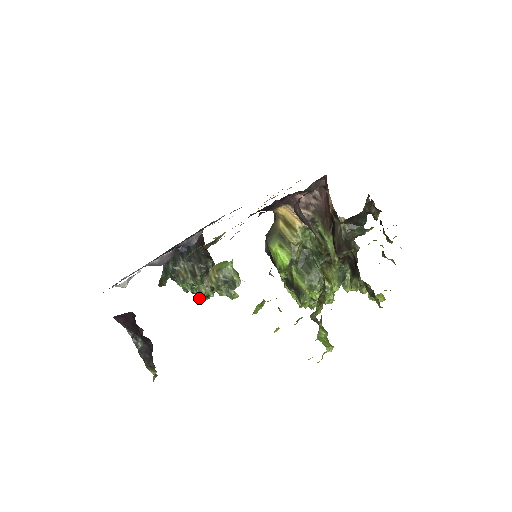
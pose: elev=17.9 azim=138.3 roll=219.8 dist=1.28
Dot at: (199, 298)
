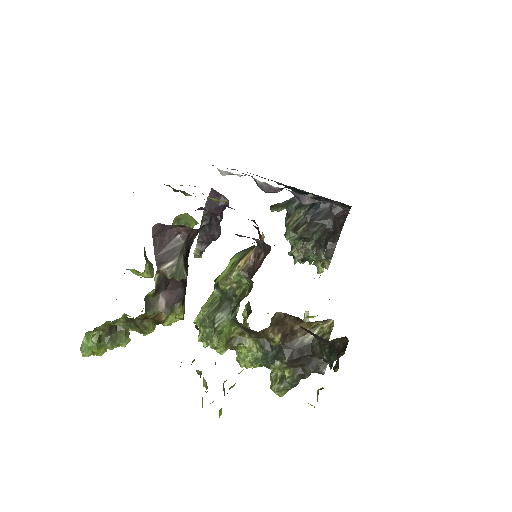
Dot at: occluded
